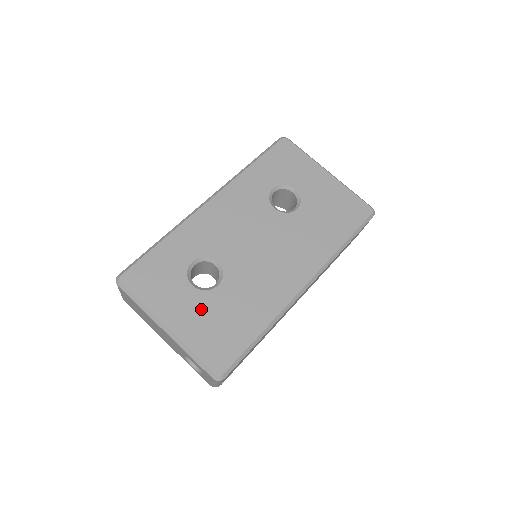
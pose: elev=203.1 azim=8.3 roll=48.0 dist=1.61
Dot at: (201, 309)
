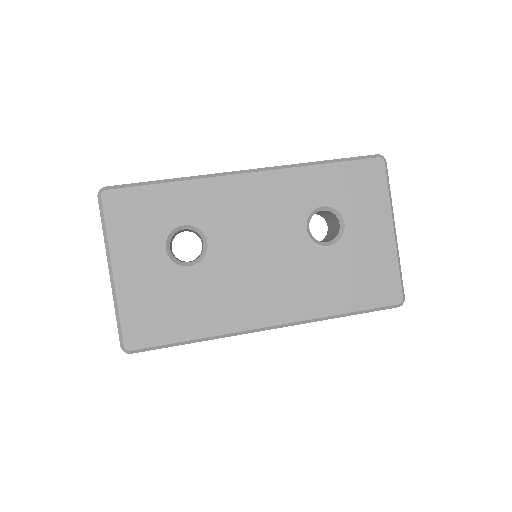
Dot at: (157, 277)
